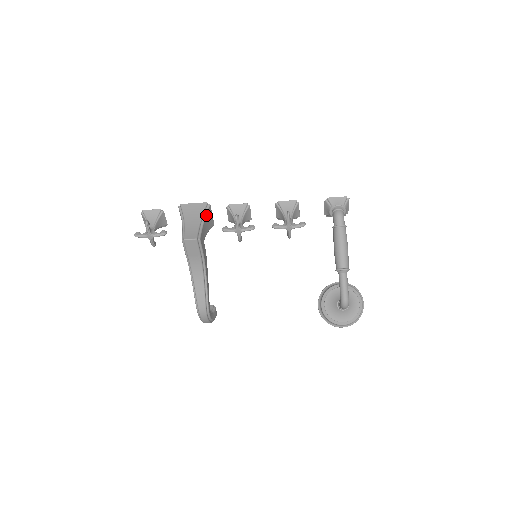
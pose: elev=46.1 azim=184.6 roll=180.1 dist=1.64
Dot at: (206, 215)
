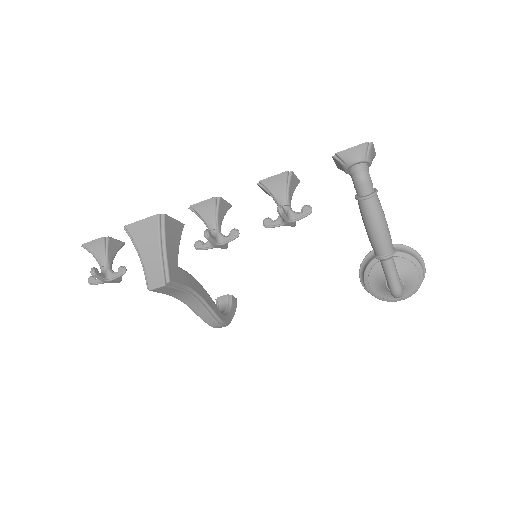
Dot at: (165, 233)
